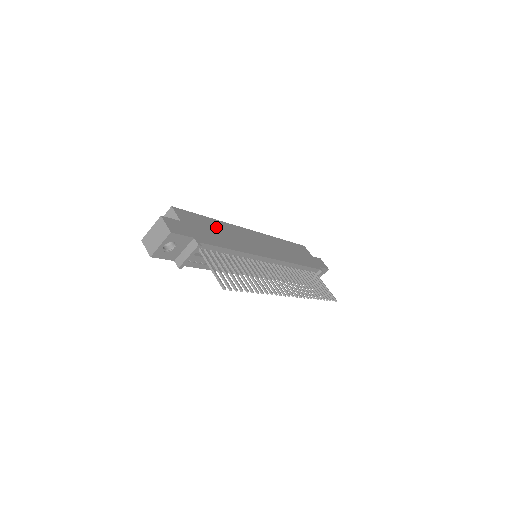
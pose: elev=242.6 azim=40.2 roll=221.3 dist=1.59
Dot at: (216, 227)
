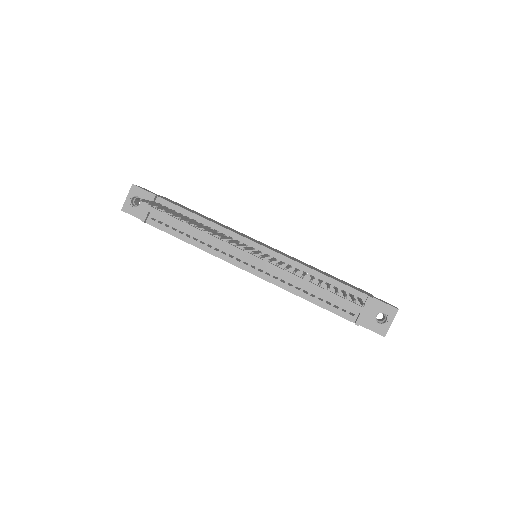
Dot at: (204, 216)
